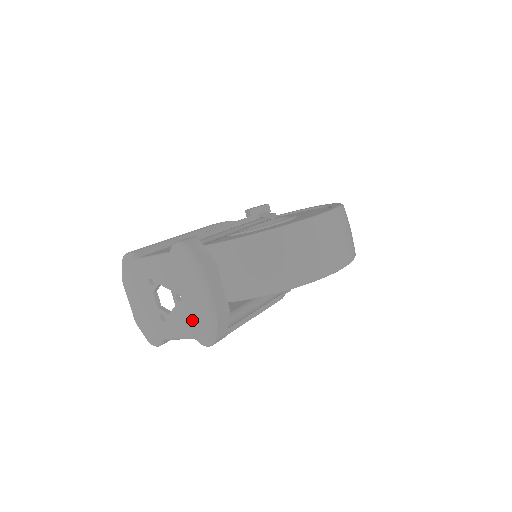
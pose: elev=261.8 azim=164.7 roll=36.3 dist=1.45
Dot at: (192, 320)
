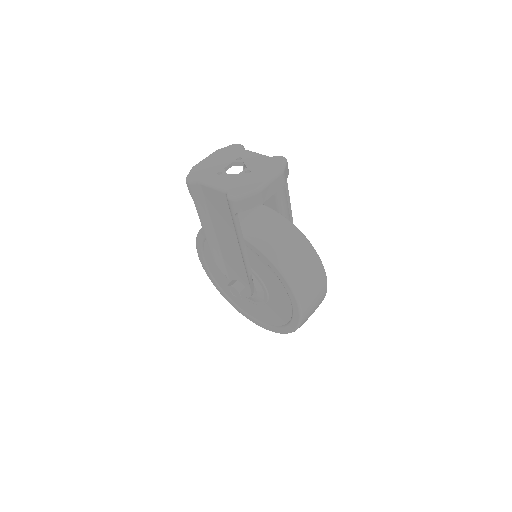
Dot at: (241, 183)
